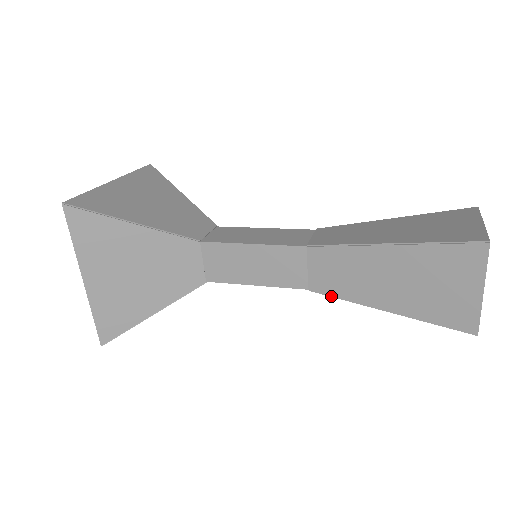
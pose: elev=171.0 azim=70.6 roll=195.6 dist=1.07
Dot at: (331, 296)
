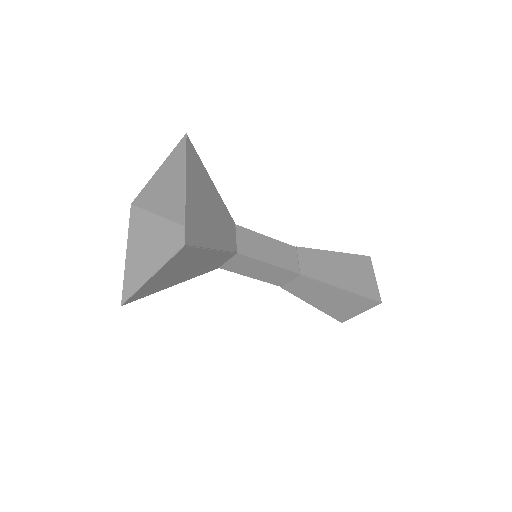
Dot at: (313, 278)
